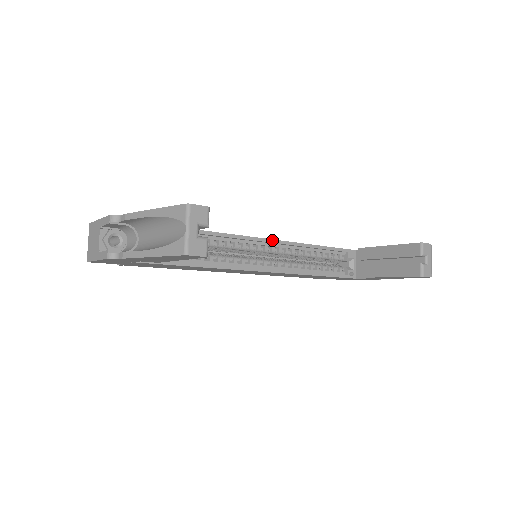
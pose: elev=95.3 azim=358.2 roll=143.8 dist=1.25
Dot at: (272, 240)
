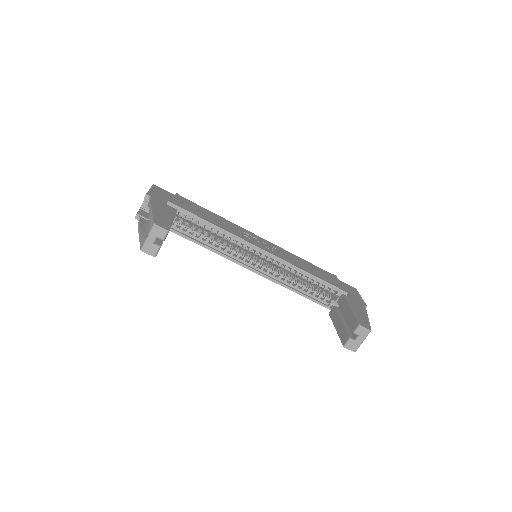
Dot at: (269, 253)
